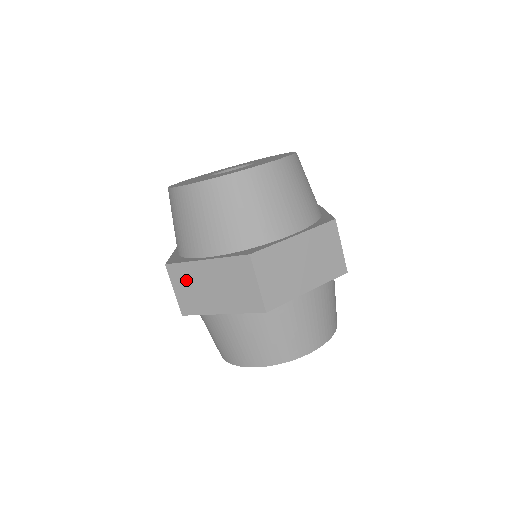
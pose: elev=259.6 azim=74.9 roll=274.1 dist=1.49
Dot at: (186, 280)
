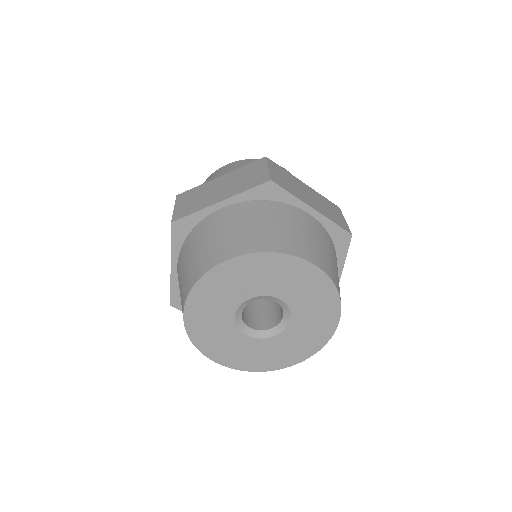
Dot at: occluded
